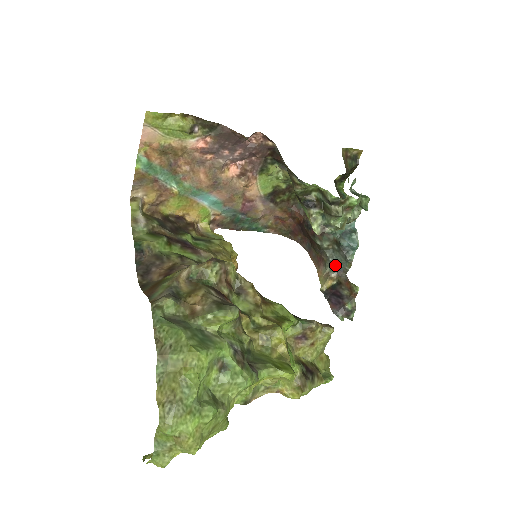
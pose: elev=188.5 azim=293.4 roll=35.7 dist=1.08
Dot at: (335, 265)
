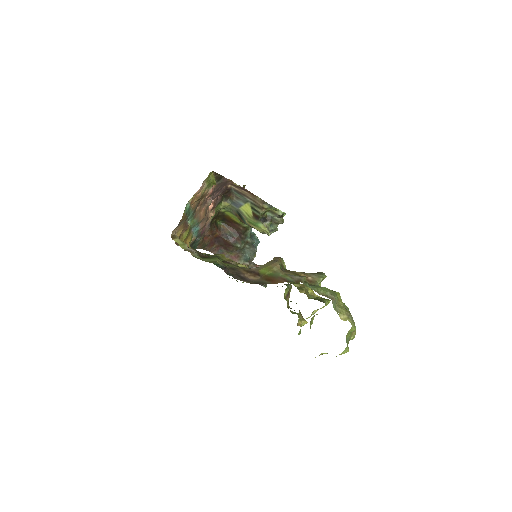
Dot at: (247, 258)
